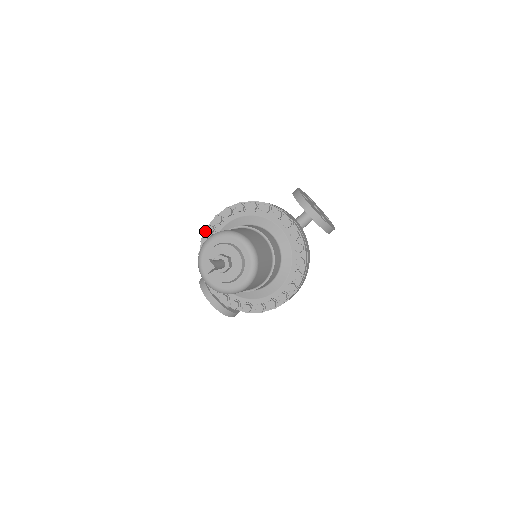
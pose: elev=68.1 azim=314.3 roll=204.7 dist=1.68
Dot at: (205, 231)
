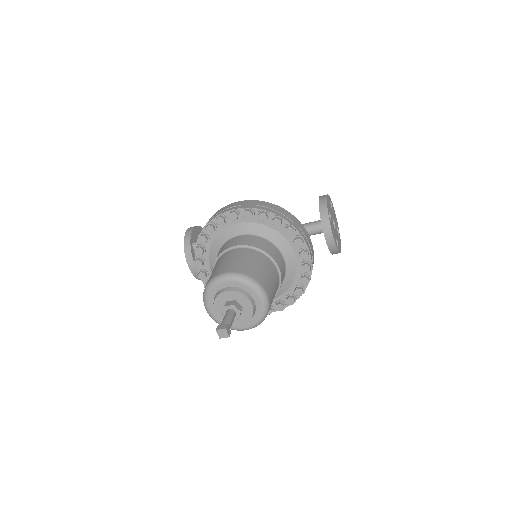
Dot at: (214, 218)
